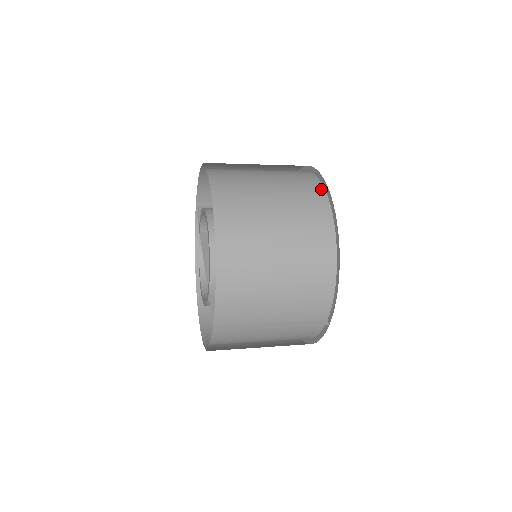
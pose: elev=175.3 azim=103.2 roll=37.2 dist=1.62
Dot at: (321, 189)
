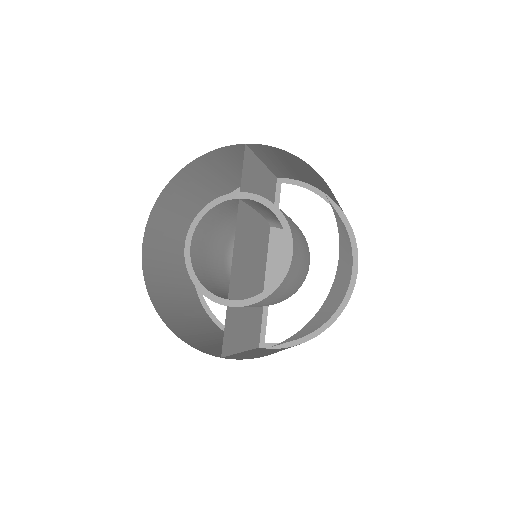
Dot at: (351, 274)
